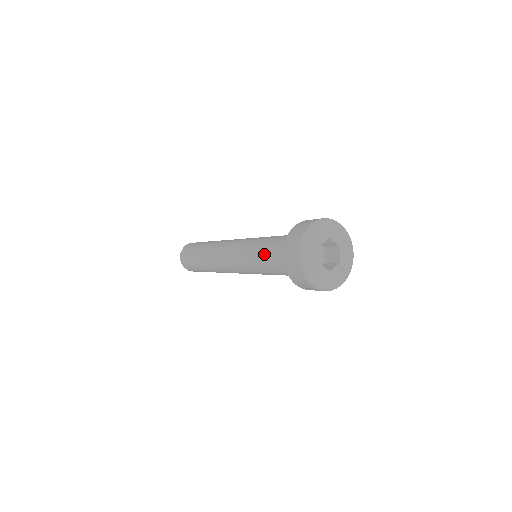
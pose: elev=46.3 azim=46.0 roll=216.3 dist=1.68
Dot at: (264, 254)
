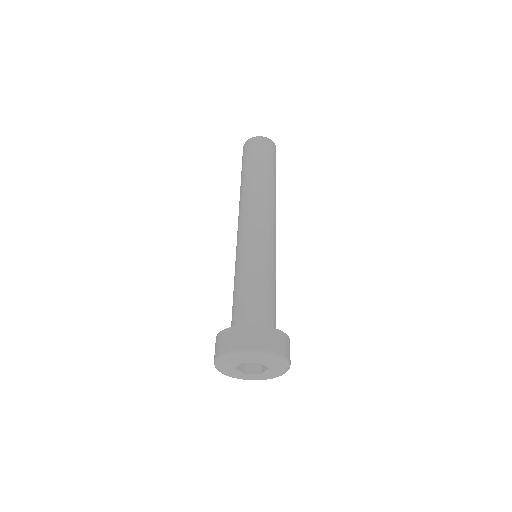
Dot at: occluded
